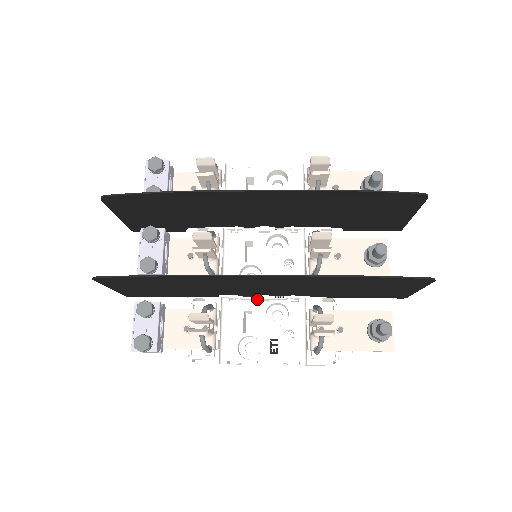
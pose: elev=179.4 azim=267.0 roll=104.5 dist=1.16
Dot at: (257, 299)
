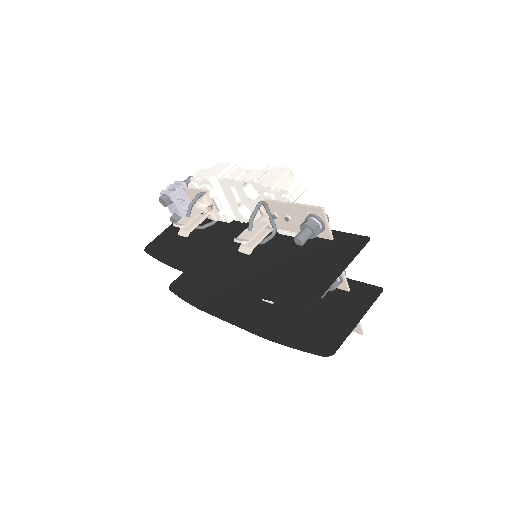
Dot at: occluded
